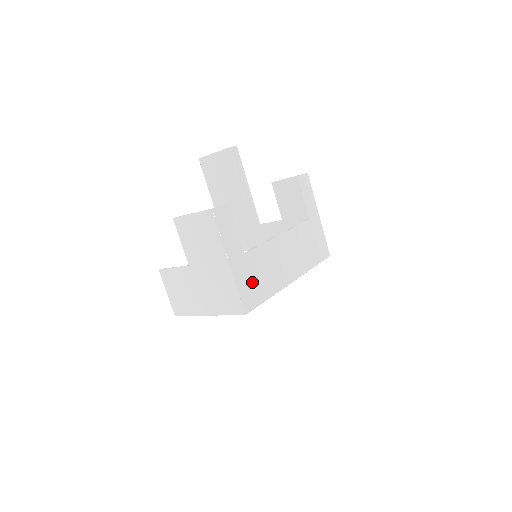
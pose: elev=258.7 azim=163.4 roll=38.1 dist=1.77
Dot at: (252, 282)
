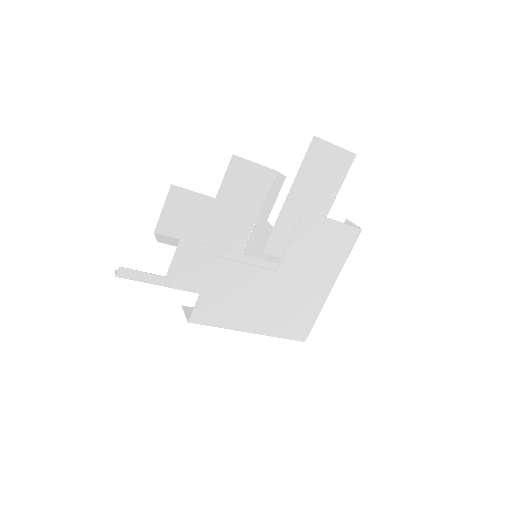
Dot at: occluded
